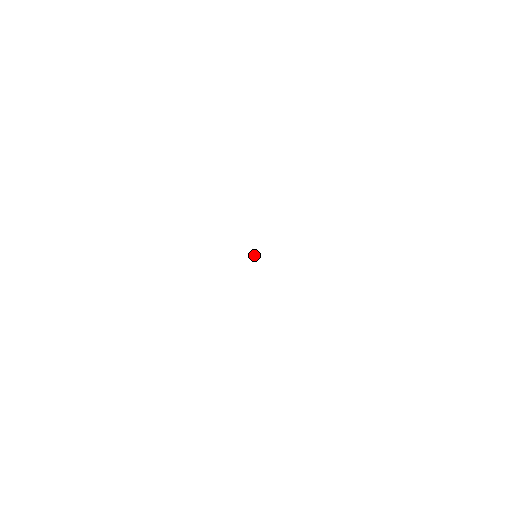
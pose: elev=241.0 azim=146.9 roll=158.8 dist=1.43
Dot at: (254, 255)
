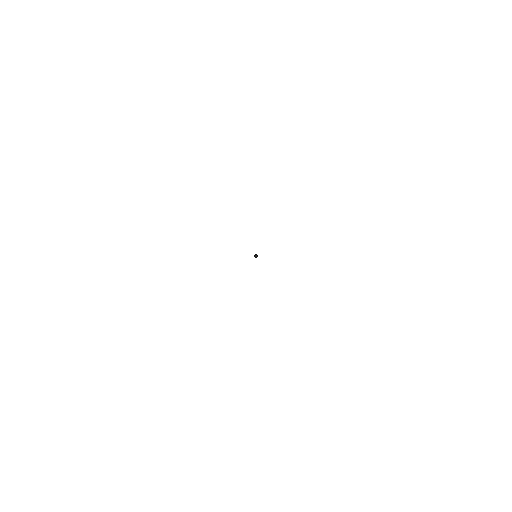
Dot at: (254, 255)
